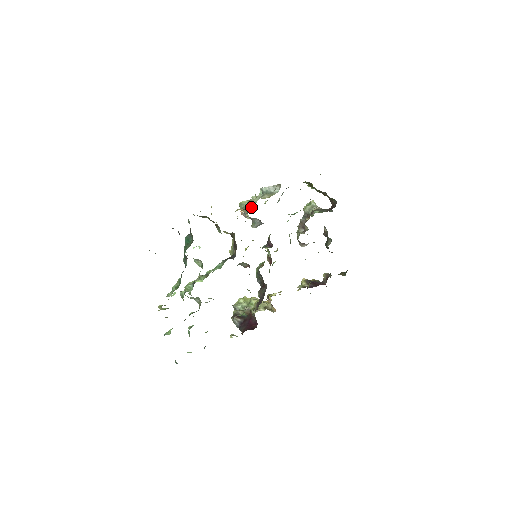
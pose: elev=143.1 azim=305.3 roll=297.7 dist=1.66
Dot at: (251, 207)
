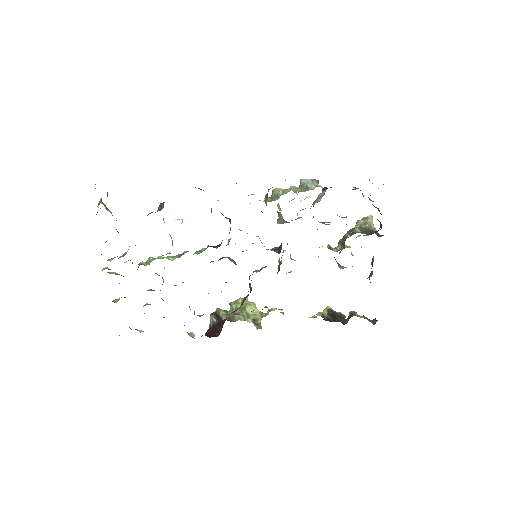
Dot at: (277, 197)
